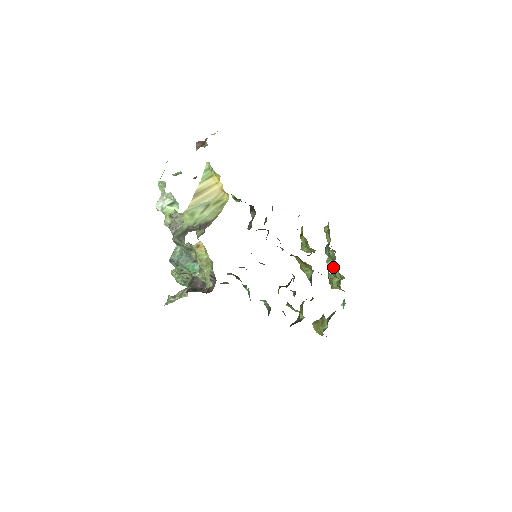
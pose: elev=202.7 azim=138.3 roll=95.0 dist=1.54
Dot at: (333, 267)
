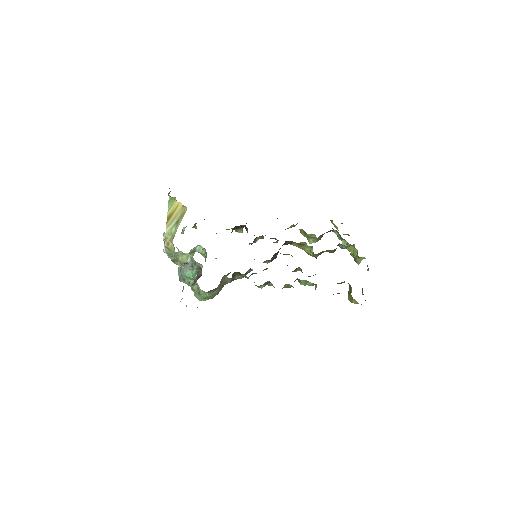
Dot at: (347, 245)
